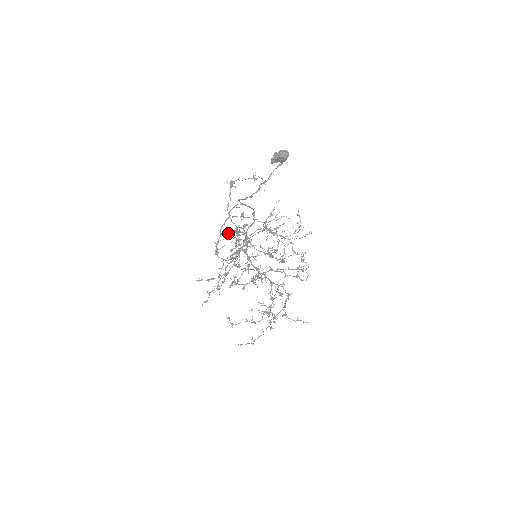
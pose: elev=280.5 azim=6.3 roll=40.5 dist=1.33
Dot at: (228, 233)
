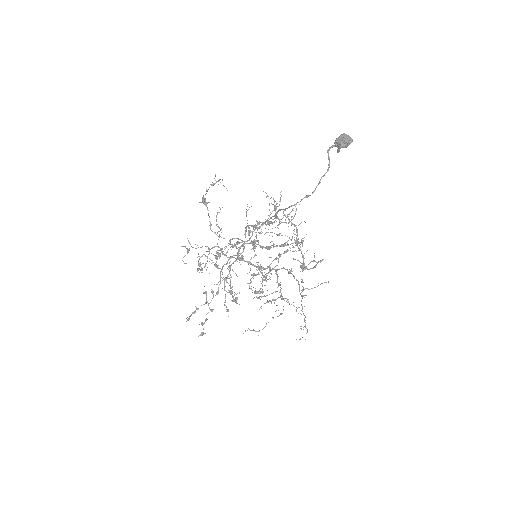
Dot at: occluded
